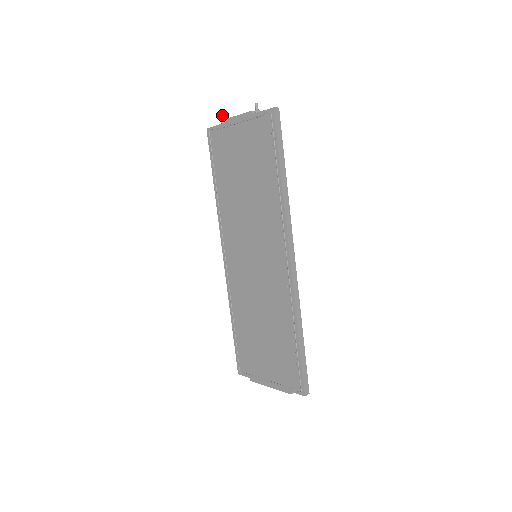
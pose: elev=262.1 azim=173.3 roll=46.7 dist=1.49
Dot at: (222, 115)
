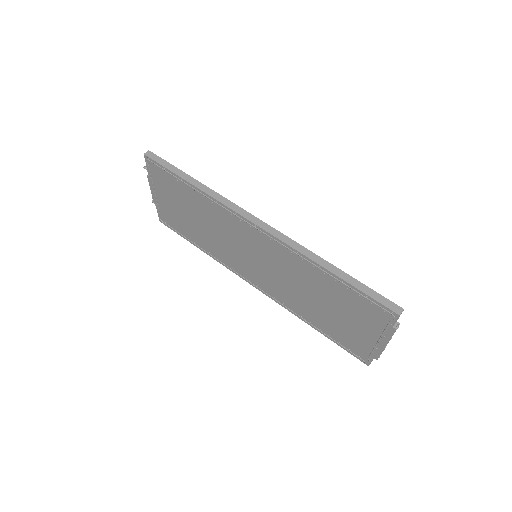
Dot at: (152, 201)
